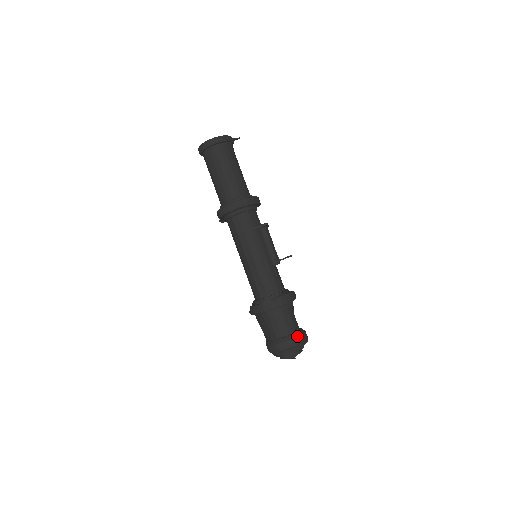
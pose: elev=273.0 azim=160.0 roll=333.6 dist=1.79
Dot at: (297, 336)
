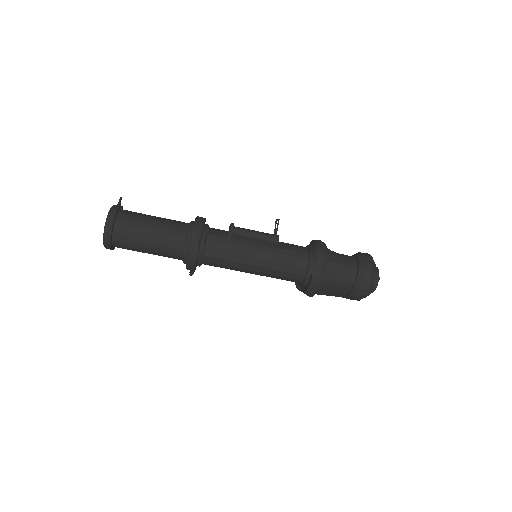
Dot at: (363, 262)
